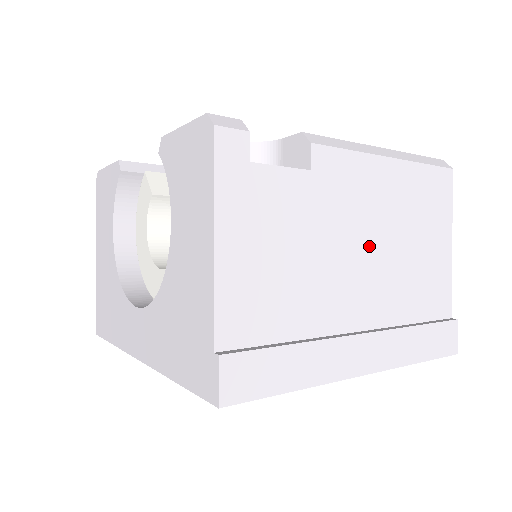
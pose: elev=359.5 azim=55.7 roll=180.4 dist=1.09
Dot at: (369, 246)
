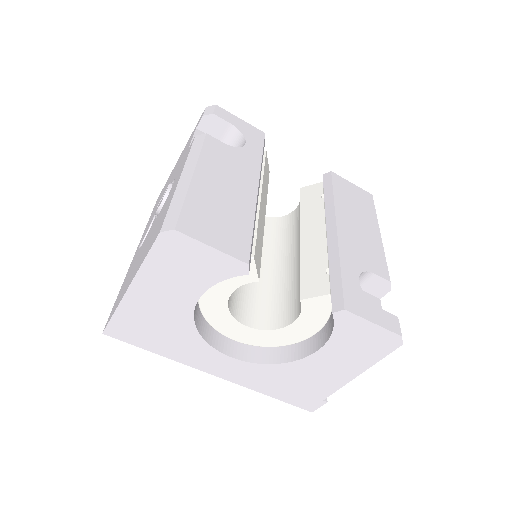
Dot at: occluded
